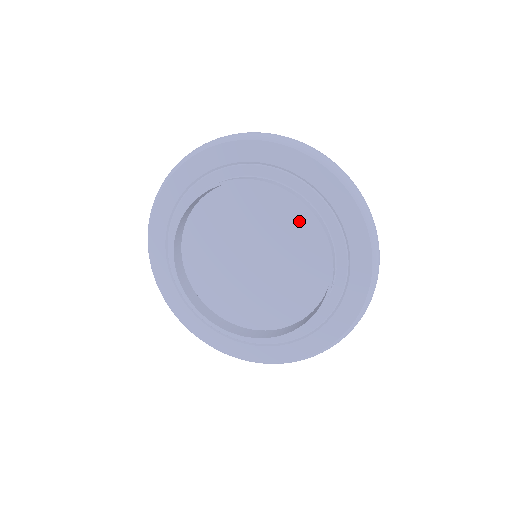
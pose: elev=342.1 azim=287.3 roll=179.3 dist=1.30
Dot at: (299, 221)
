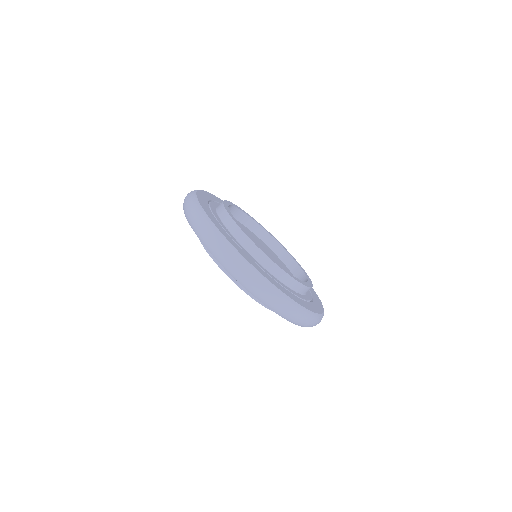
Dot at: occluded
